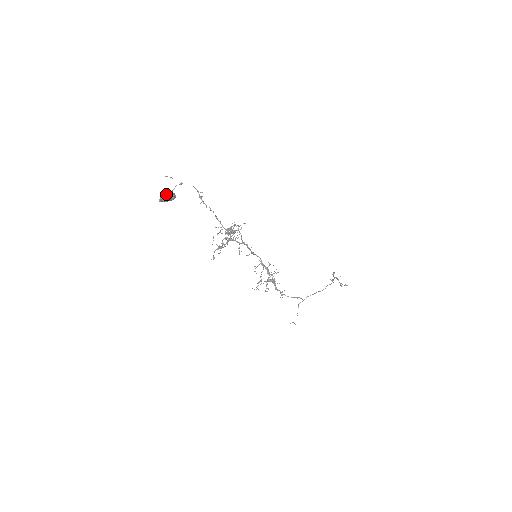
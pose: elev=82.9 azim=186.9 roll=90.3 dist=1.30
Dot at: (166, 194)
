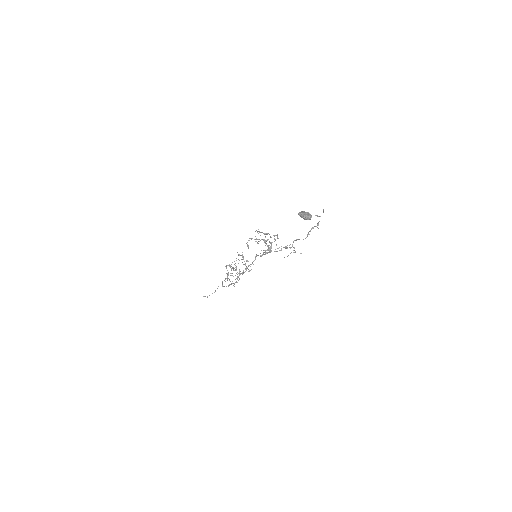
Dot at: (310, 216)
